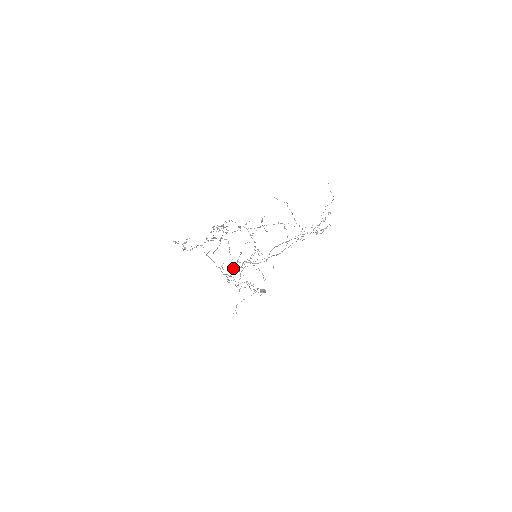
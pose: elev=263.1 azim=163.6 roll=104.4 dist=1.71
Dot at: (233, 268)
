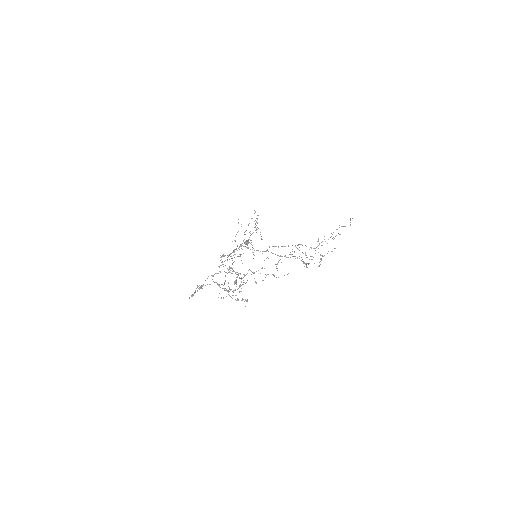
Dot at: occluded
